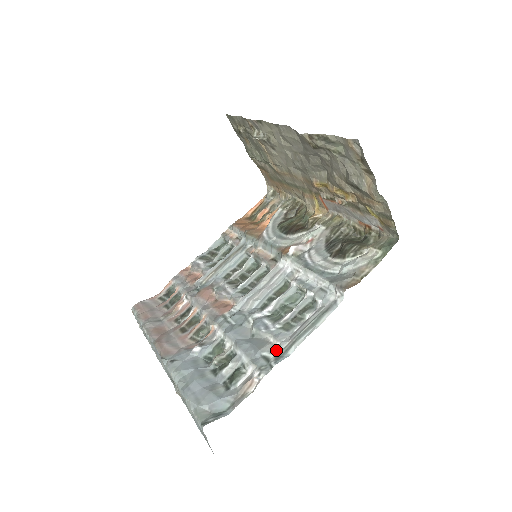
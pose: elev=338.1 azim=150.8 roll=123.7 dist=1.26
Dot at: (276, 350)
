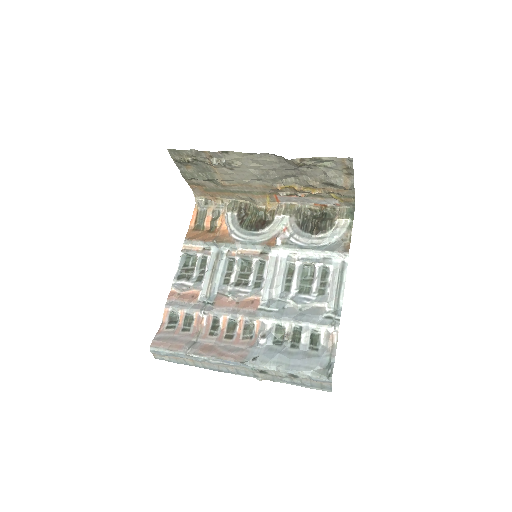
Dot at: (329, 309)
